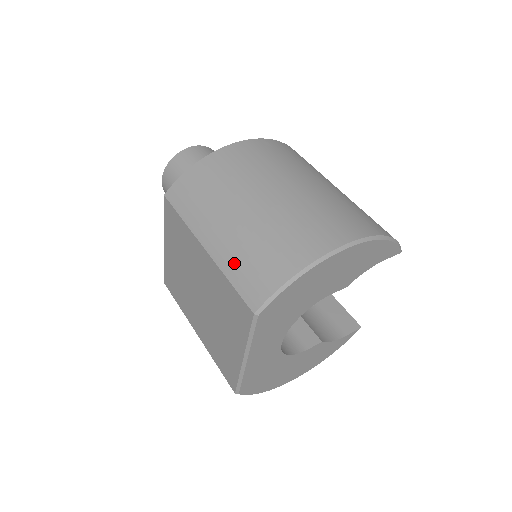
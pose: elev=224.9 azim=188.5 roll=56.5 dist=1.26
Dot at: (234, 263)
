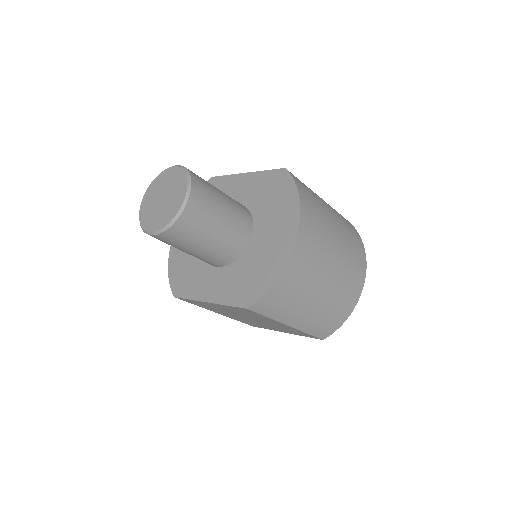
Dot at: (313, 327)
